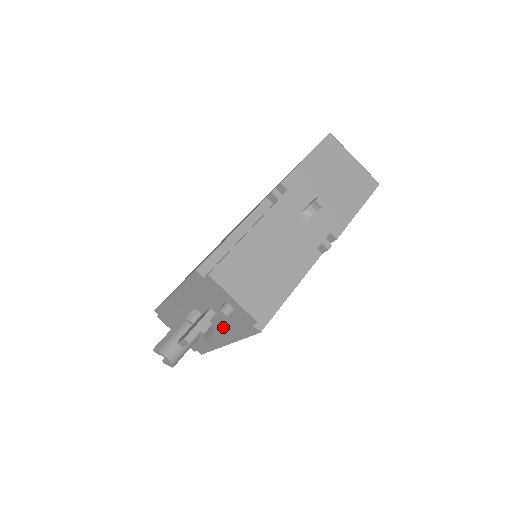
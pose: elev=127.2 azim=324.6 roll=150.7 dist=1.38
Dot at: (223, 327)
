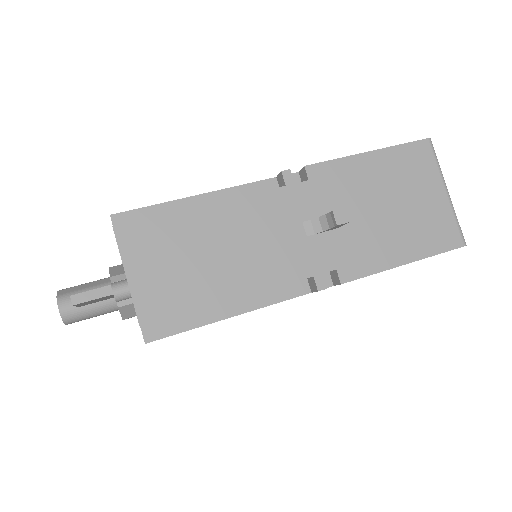
Dot at: occluded
